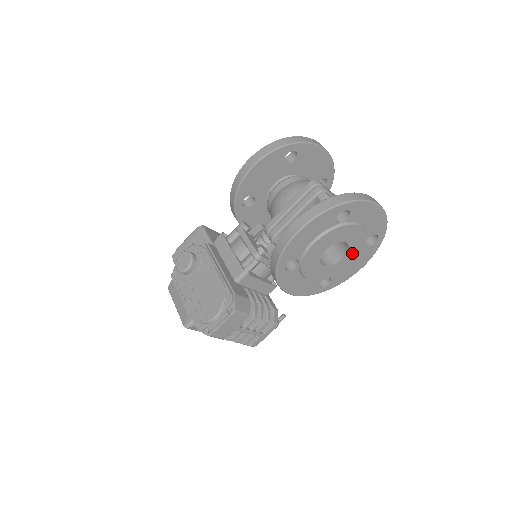
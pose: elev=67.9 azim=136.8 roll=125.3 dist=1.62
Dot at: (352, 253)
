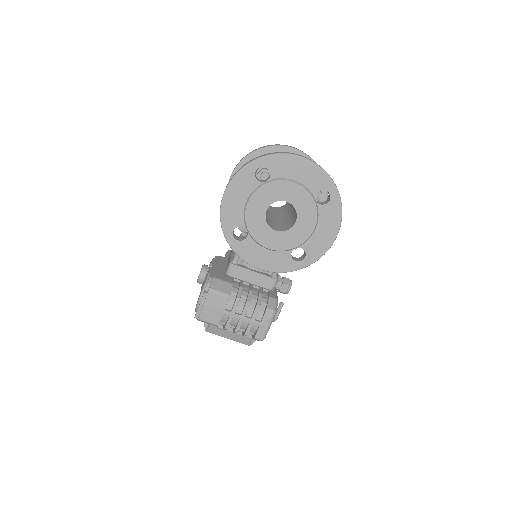
Dot at: (305, 214)
